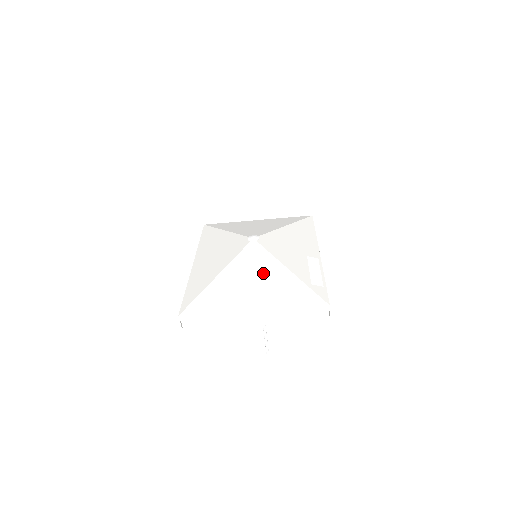
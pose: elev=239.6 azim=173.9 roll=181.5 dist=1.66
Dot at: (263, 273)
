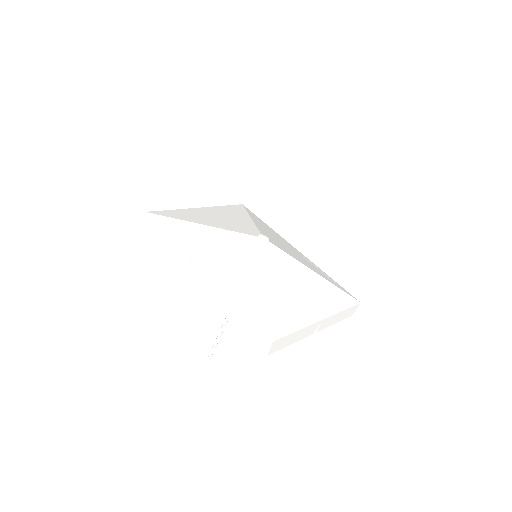
Dot at: (300, 278)
